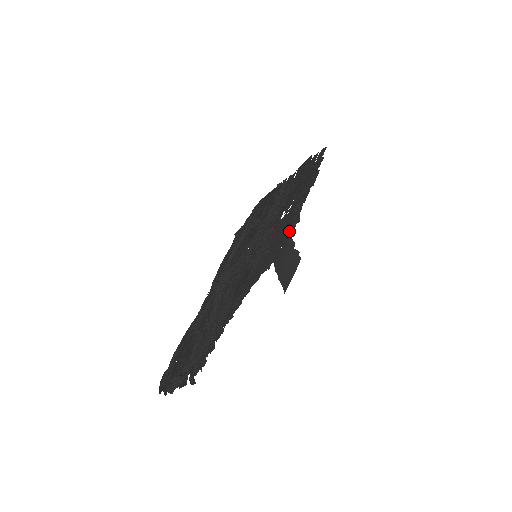
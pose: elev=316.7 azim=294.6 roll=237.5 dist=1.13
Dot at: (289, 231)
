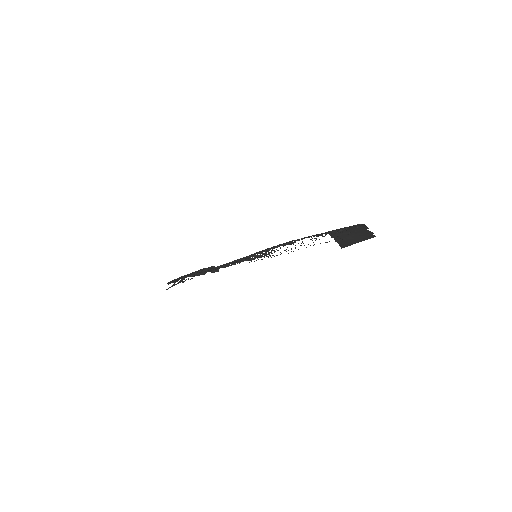
Dot at: occluded
